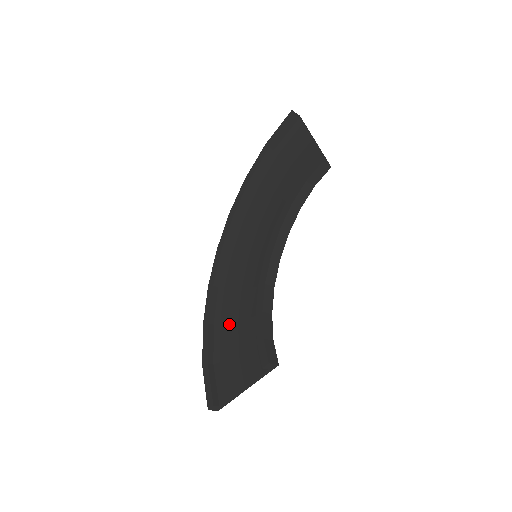
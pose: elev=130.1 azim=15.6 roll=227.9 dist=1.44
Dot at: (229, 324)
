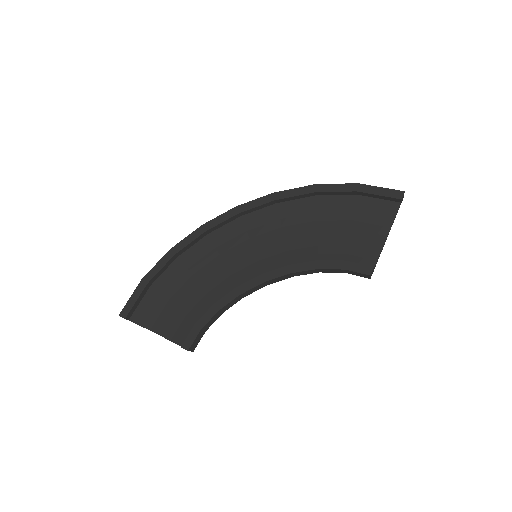
Dot at: (189, 274)
